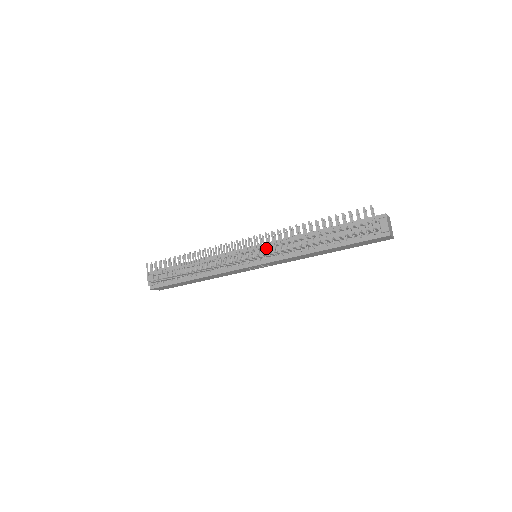
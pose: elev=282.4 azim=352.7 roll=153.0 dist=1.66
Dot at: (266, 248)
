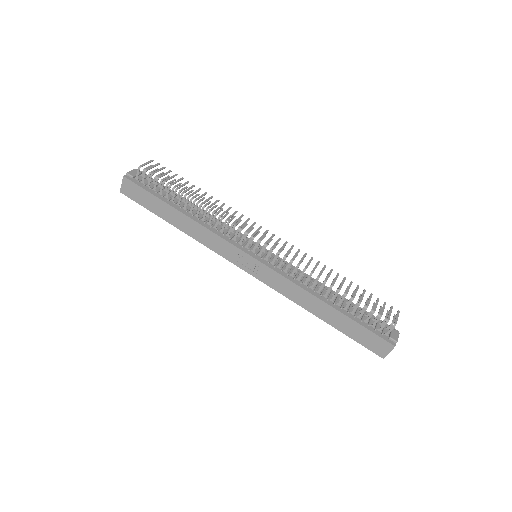
Dot at: (277, 257)
